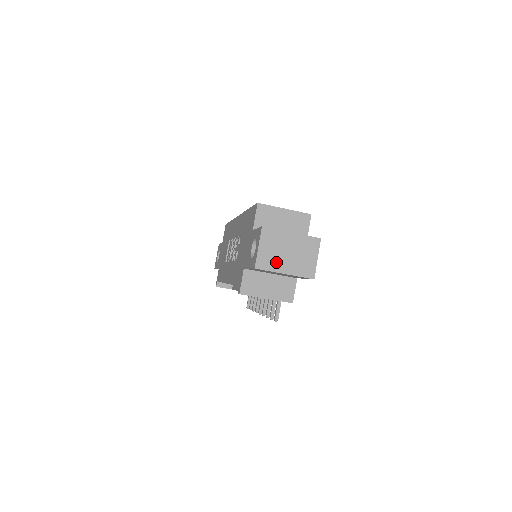
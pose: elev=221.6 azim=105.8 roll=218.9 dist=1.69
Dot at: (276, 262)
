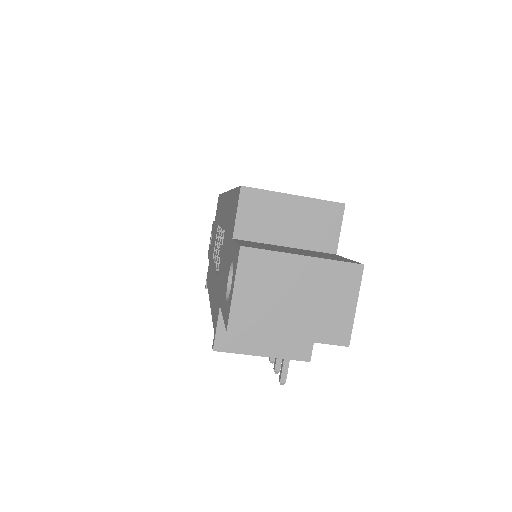
Dot at: (271, 317)
